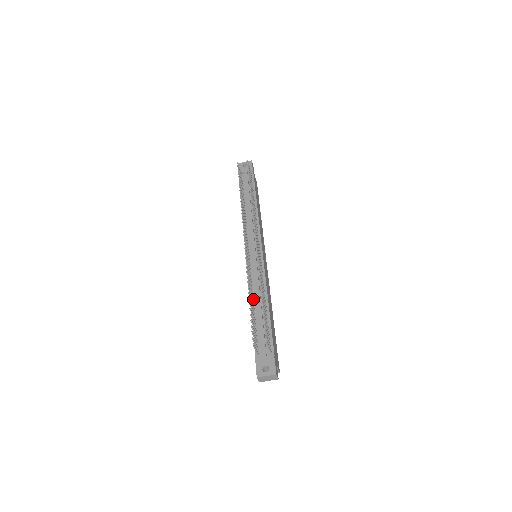
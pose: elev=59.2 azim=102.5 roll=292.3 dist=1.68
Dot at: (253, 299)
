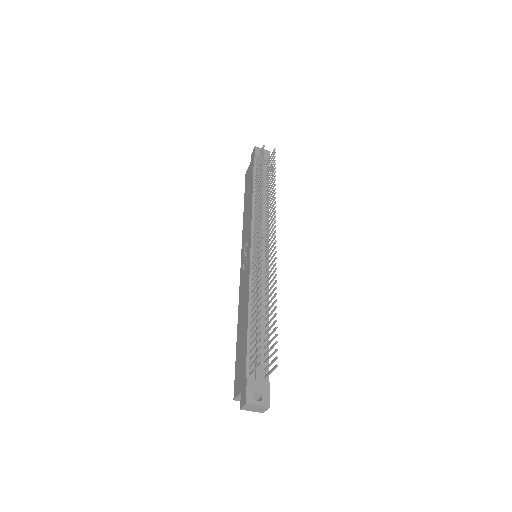
Dot at: (252, 305)
